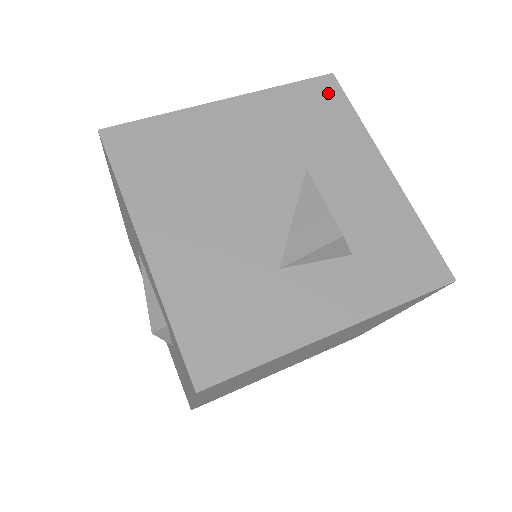
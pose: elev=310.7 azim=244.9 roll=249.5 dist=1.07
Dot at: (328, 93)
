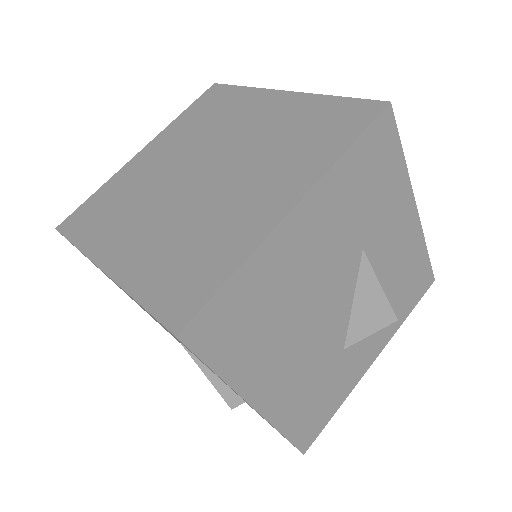
Dot at: (385, 139)
